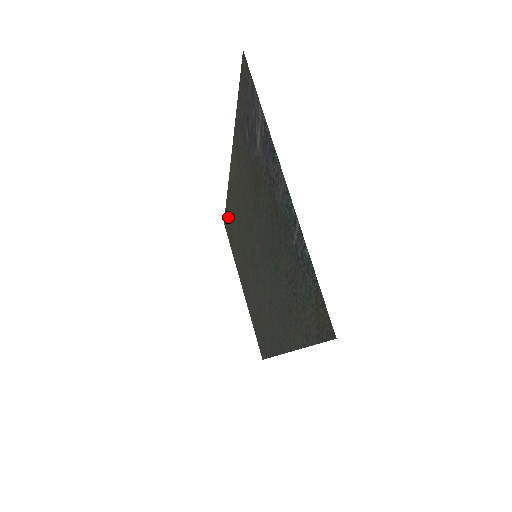
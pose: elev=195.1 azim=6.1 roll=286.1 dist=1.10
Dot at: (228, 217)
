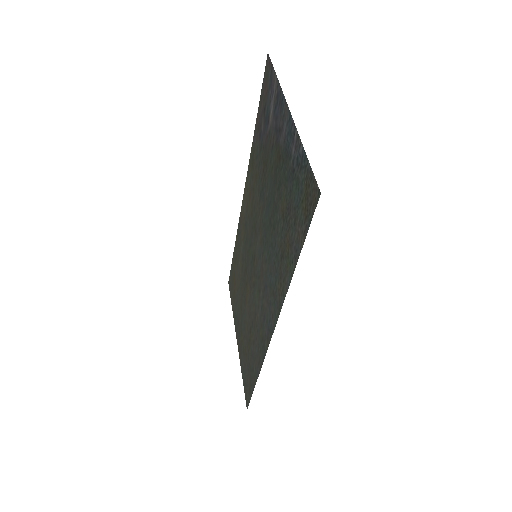
Dot at: (234, 263)
